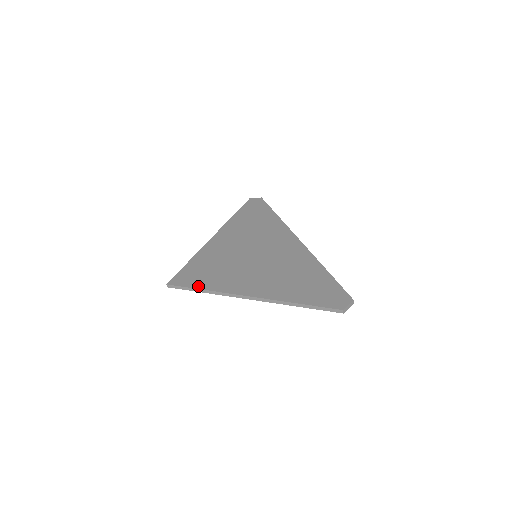
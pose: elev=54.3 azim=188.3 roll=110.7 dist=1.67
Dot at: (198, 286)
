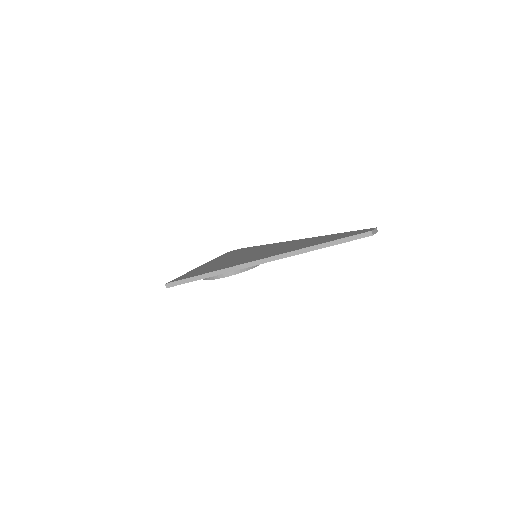
Dot at: (203, 273)
